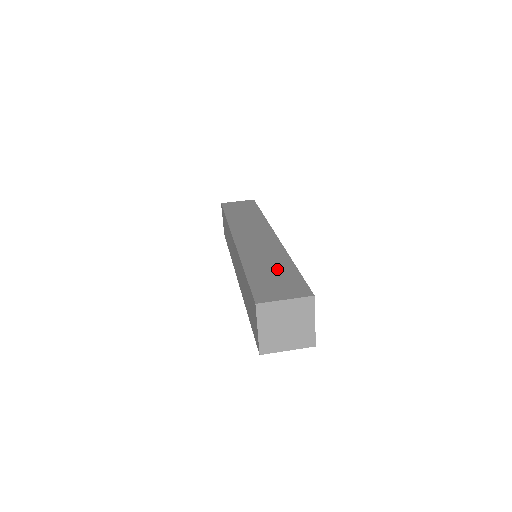
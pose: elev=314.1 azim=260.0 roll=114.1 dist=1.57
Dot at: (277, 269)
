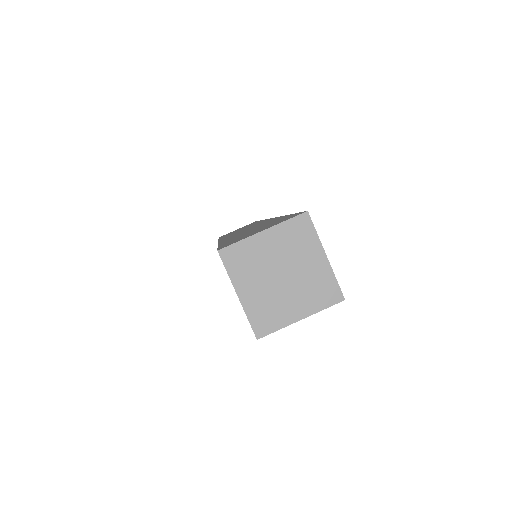
Dot at: (261, 226)
